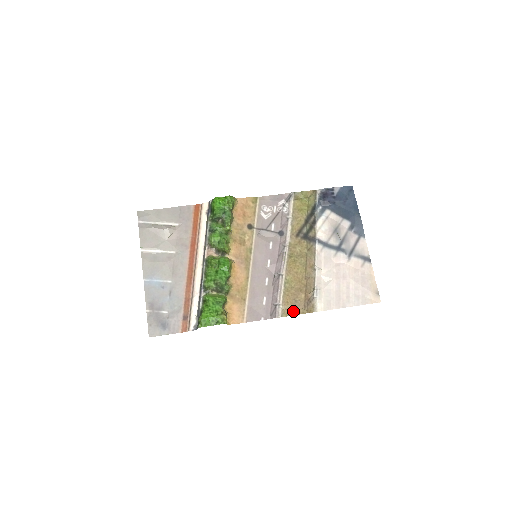
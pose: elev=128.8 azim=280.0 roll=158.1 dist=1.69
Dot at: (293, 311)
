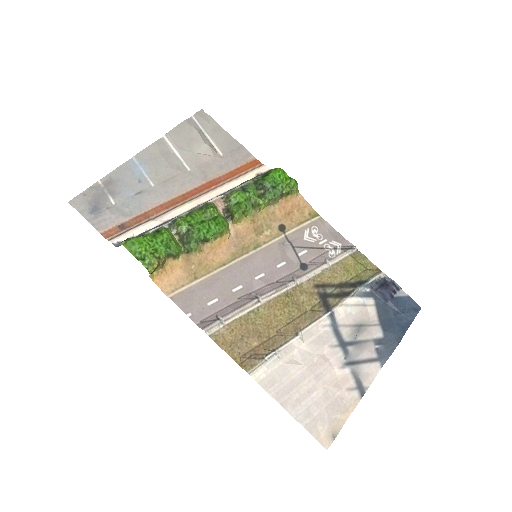
Dot at: (227, 345)
